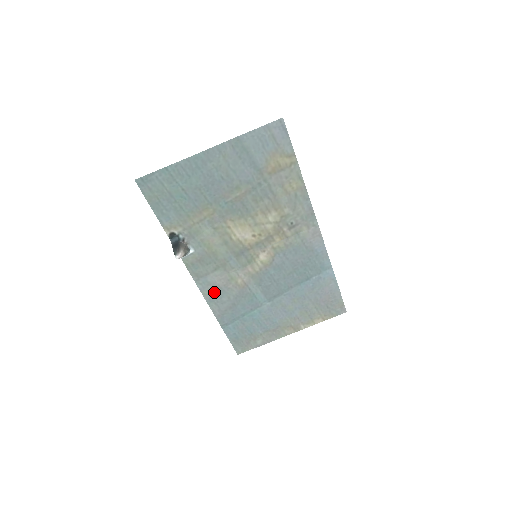
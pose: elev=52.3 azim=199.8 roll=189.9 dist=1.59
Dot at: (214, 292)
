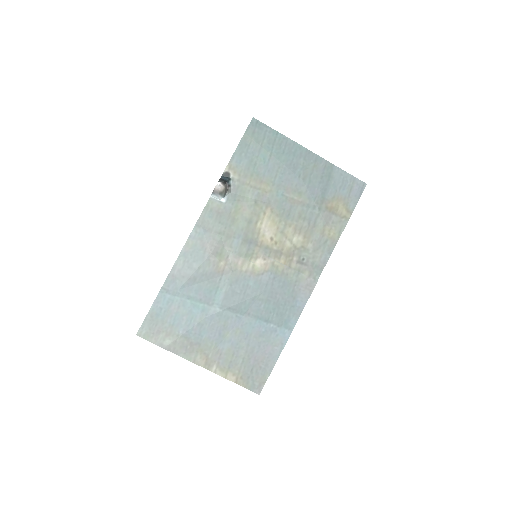
Dot at: (196, 250)
